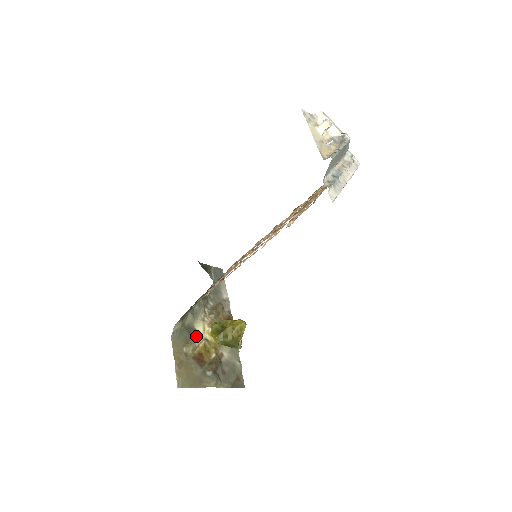
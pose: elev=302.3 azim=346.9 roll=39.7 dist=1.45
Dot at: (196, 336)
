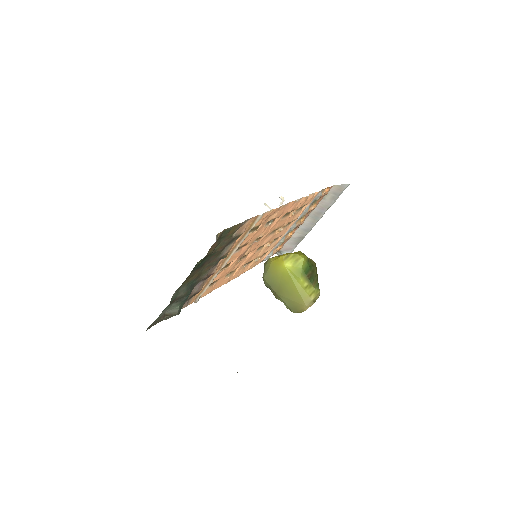
Dot at: occluded
